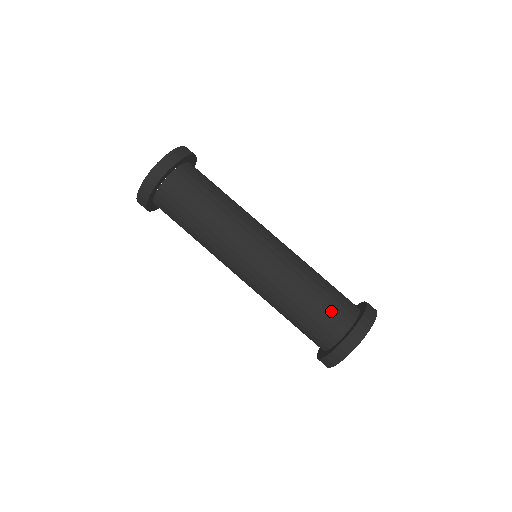
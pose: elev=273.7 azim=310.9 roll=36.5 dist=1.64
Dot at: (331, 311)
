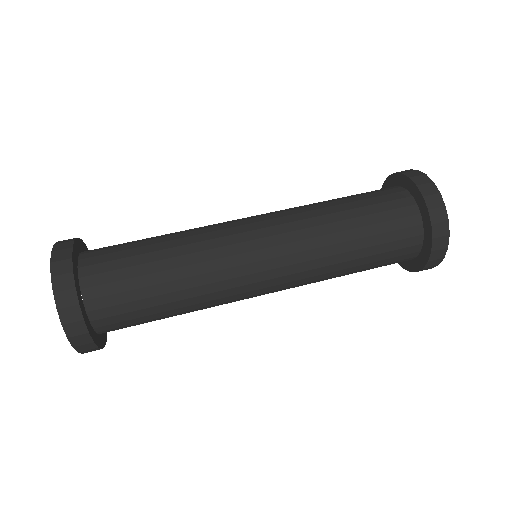
Dot at: (387, 217)
